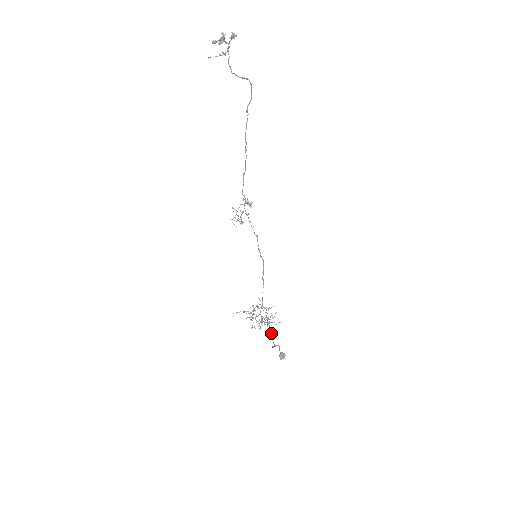
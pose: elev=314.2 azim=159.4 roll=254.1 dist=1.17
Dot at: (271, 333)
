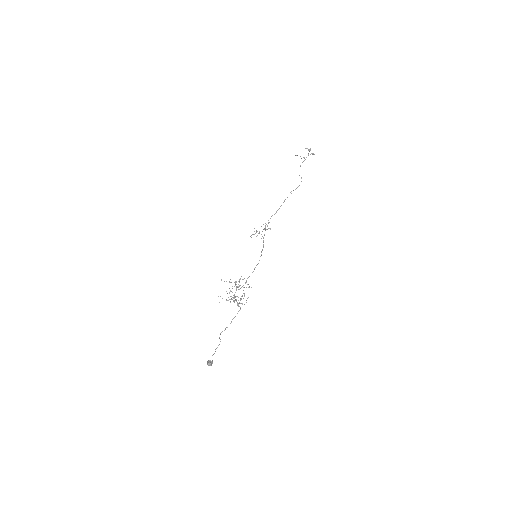
Dot at: (239, 306)
